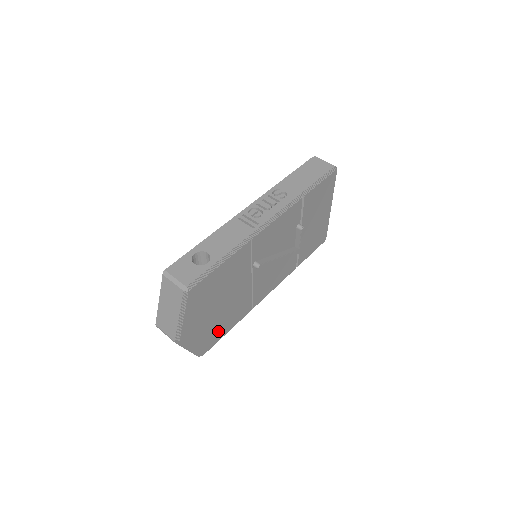
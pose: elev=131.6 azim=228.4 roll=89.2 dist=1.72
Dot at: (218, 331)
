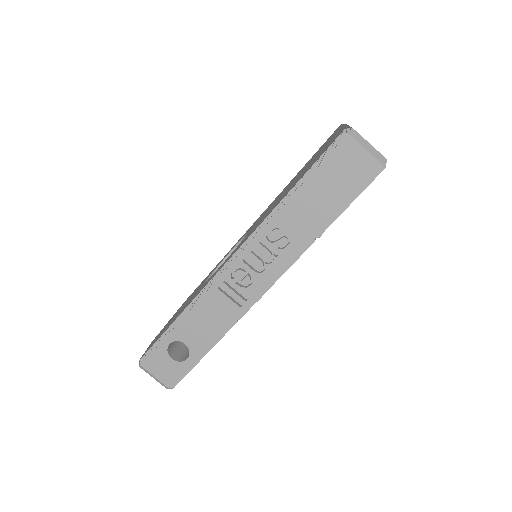
Dot at: occluded
